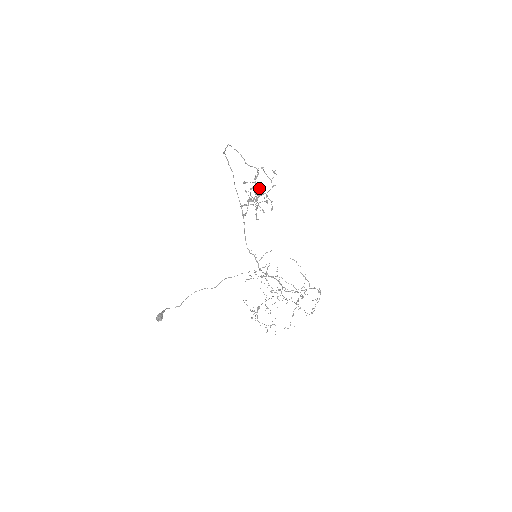
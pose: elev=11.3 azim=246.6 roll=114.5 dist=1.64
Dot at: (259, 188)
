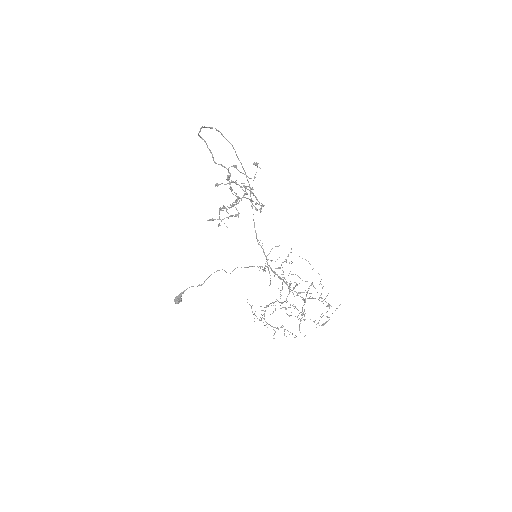
Dot at: occluded
